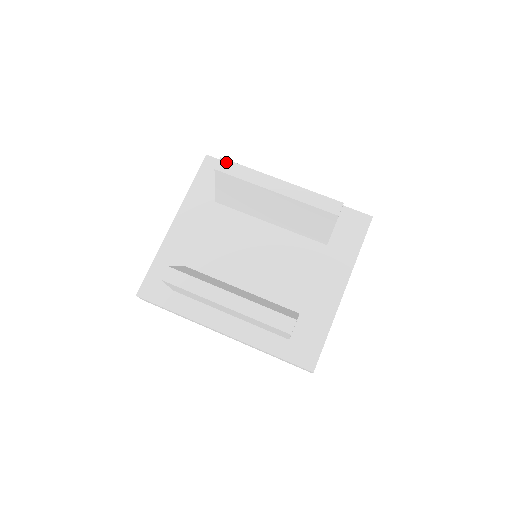
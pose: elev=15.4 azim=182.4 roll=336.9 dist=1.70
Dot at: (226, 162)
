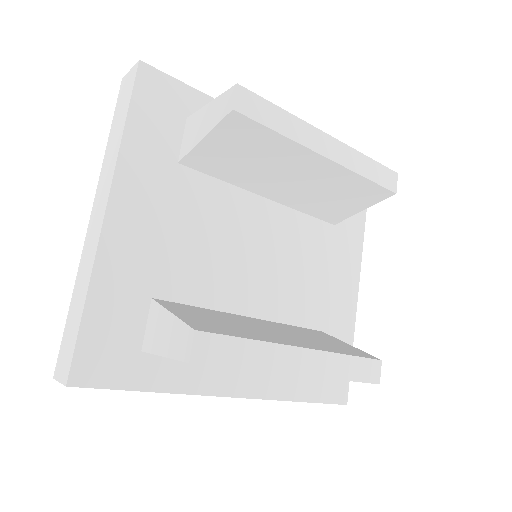
Dot at: (249, 95)
